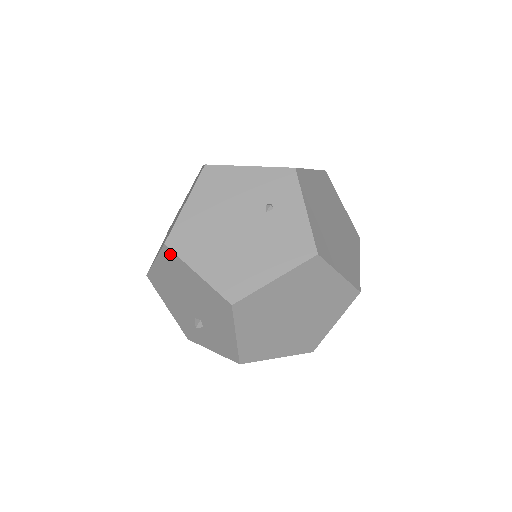
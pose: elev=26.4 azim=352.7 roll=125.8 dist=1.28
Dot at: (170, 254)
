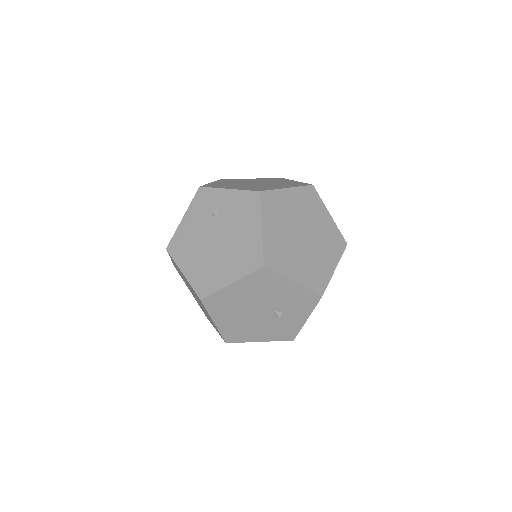
Dot at: (210, 300)
